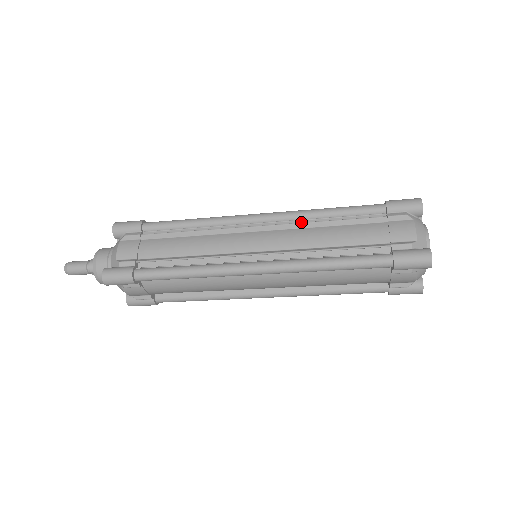
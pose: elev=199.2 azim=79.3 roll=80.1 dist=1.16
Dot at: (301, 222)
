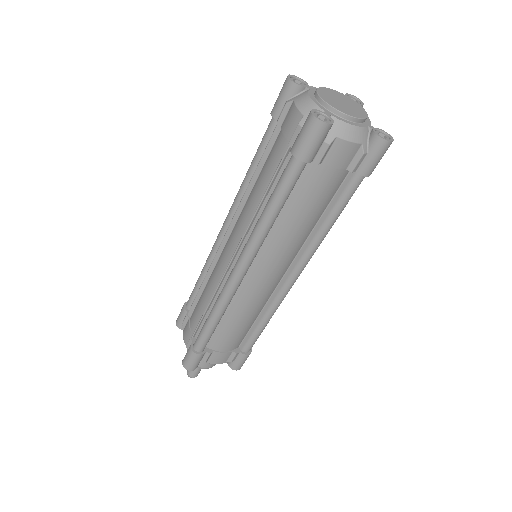
Dot at: occluded
